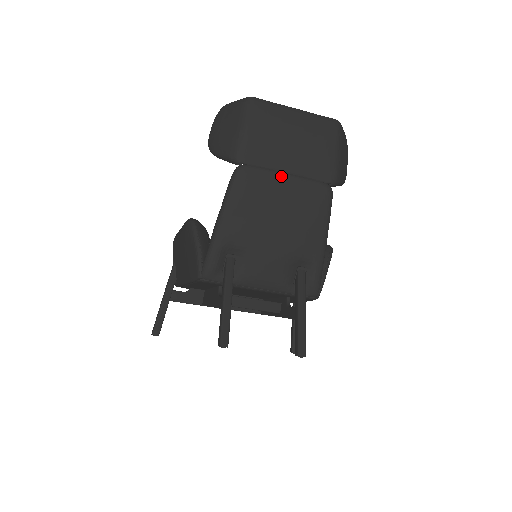
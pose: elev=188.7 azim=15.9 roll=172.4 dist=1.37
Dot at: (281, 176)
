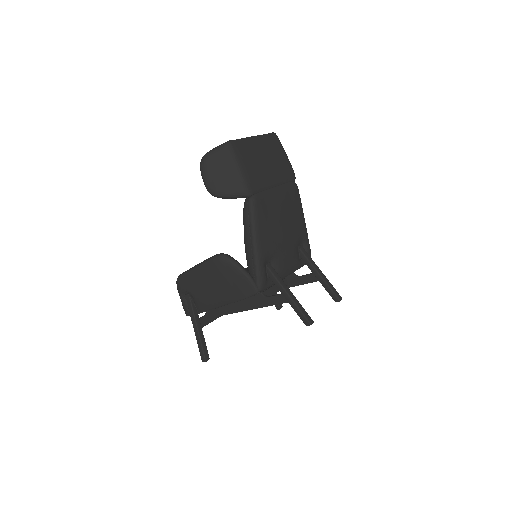
Dot at: (273, 191)
